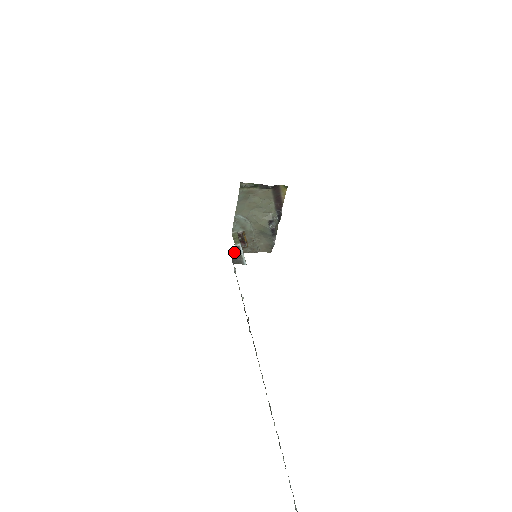
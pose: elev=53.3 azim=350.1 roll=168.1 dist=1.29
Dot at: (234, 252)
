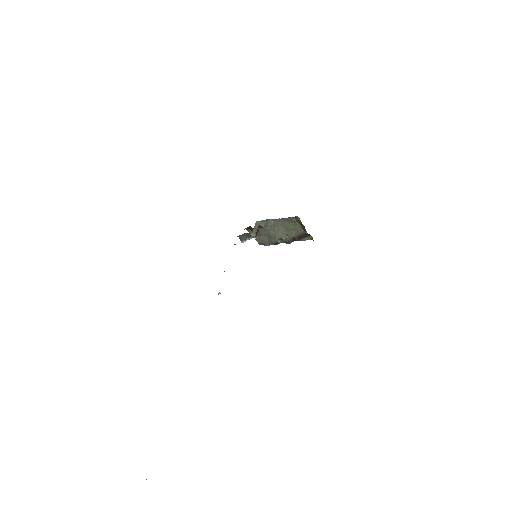
Dot at: (246, 234)
